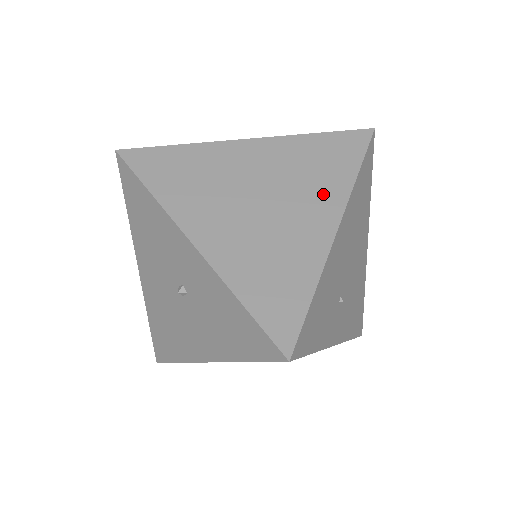
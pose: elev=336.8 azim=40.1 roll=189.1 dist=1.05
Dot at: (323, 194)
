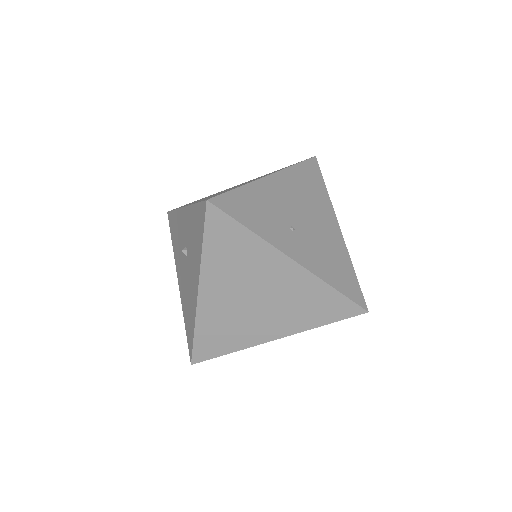
Dot at: (268, 174)
